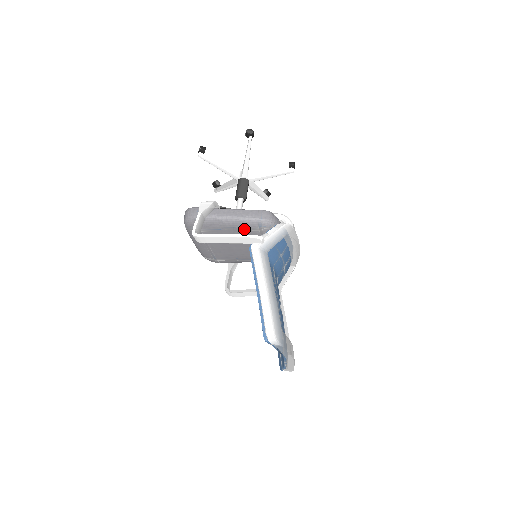
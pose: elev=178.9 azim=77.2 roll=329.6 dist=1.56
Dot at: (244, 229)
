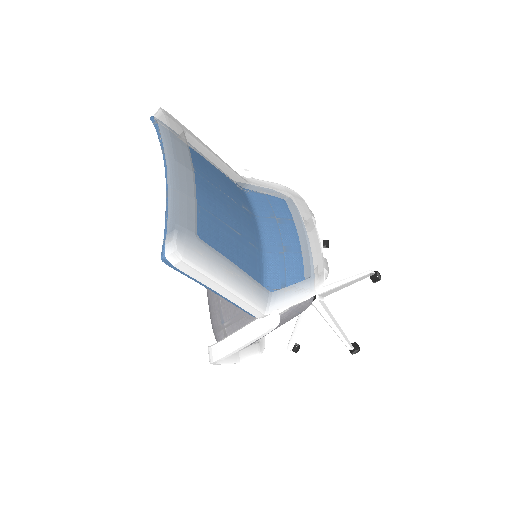
Dot at: occluded
